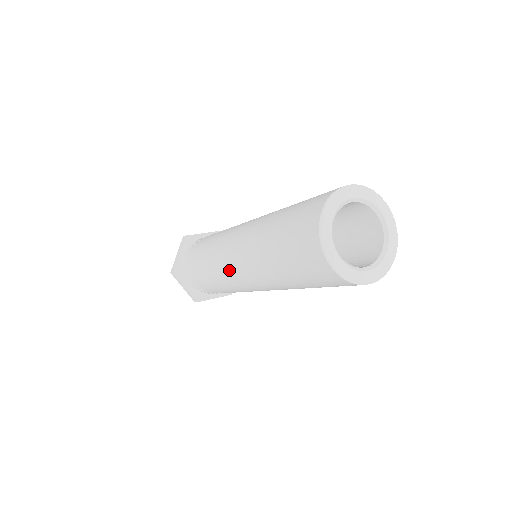
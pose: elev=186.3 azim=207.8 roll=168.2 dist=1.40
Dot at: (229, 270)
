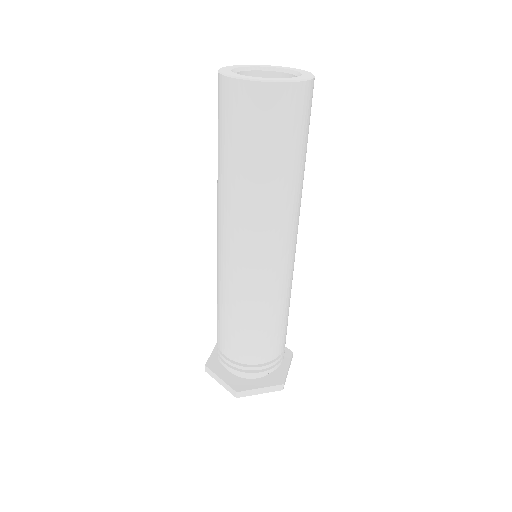
Dot at: (221, 260)
